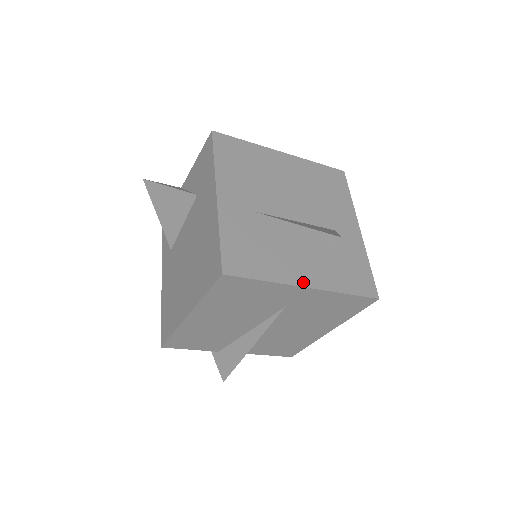
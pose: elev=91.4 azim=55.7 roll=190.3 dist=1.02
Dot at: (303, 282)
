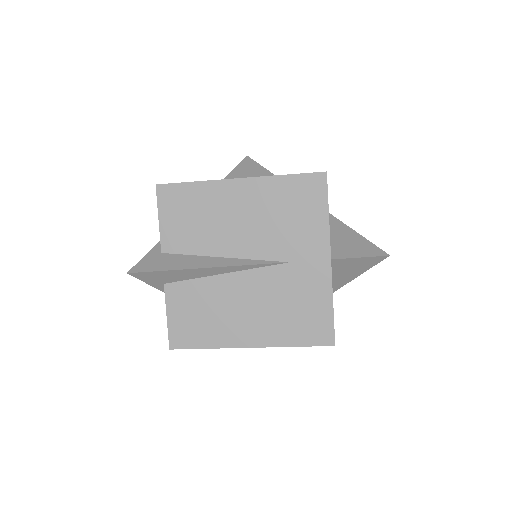
Dot at: (331, 255)
